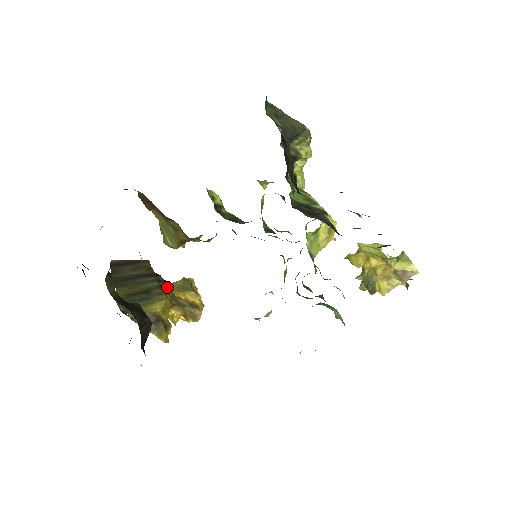
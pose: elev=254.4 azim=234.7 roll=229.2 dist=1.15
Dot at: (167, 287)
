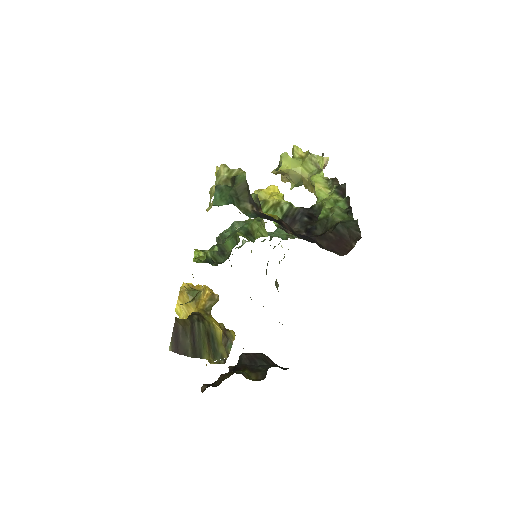
Dot at: (200, 314)
